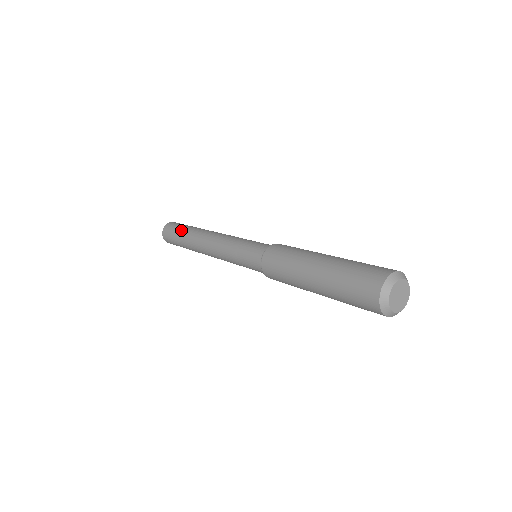
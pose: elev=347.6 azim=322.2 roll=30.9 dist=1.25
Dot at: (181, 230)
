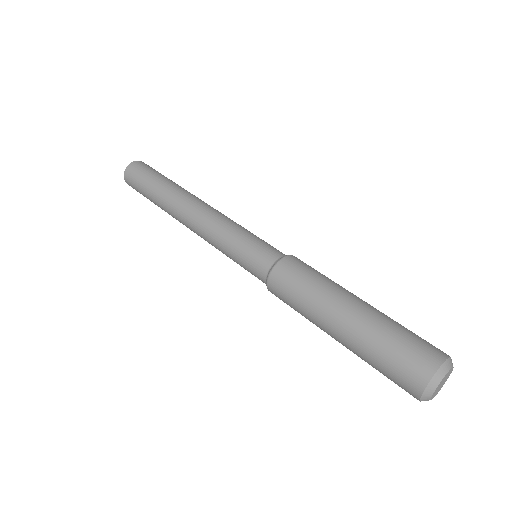
Dot at: (149, 187)
